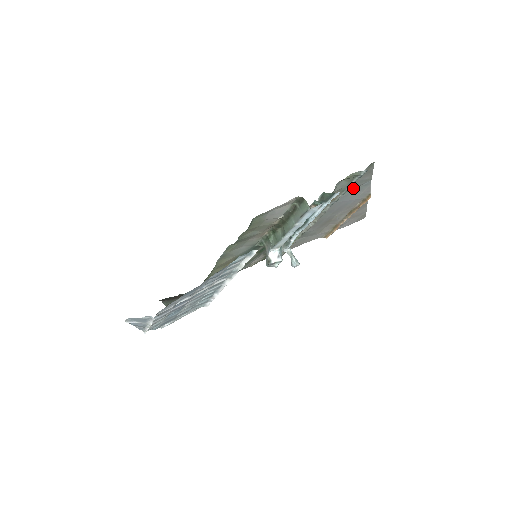
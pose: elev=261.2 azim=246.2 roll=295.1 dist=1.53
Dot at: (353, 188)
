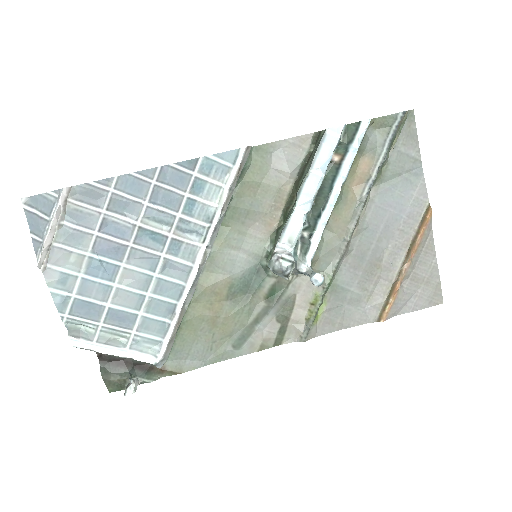
Dot at: (397, 172)
